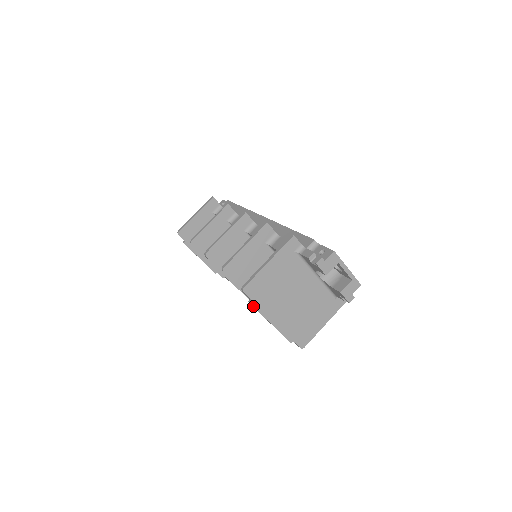
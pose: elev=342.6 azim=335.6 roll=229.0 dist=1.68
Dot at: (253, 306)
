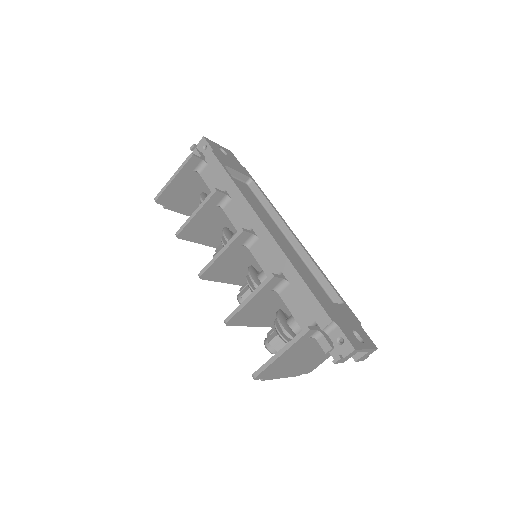
Dot at: (264, 380)
